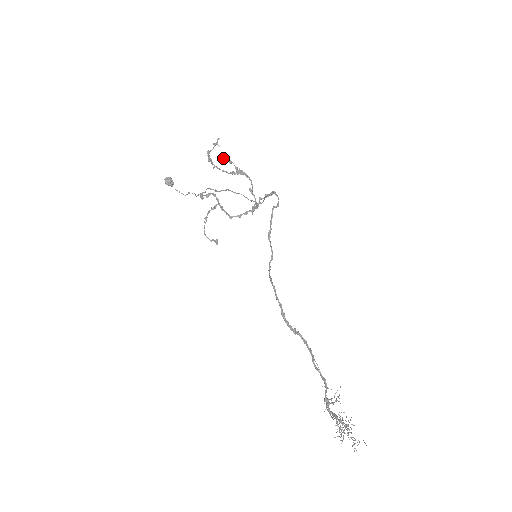
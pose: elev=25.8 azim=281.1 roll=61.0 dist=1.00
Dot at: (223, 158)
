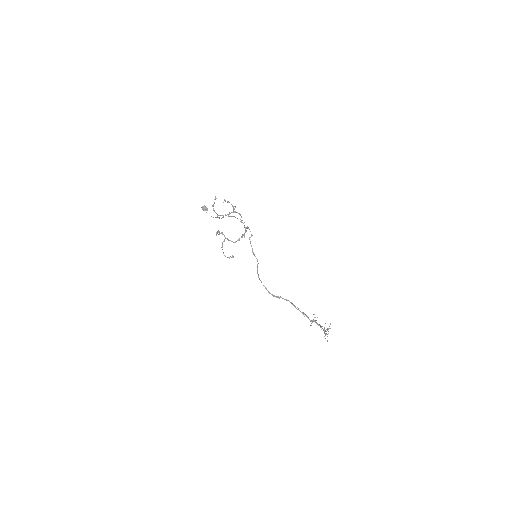
Dot at: (224, 200)
